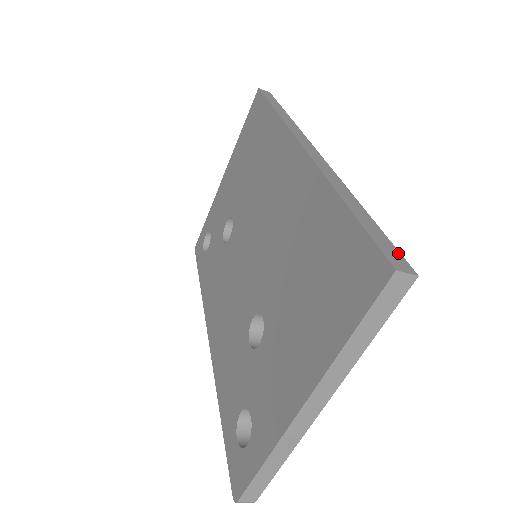
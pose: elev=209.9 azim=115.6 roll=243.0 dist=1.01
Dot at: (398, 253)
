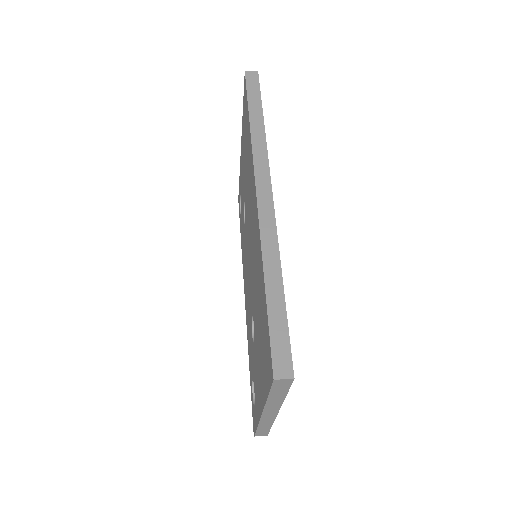
Dot at: (288, 352)
